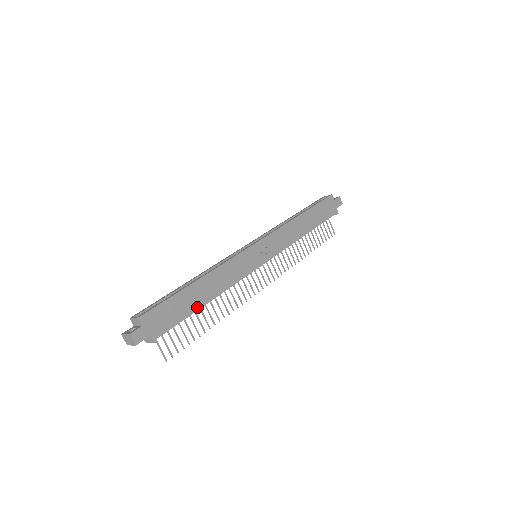
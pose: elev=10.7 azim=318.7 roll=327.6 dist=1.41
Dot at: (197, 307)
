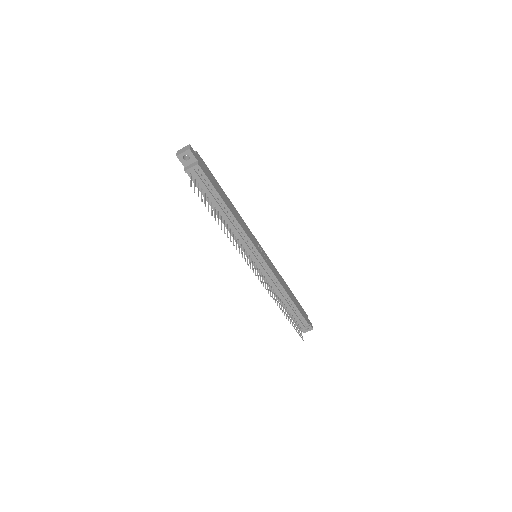
Dot at: (223, 199)
